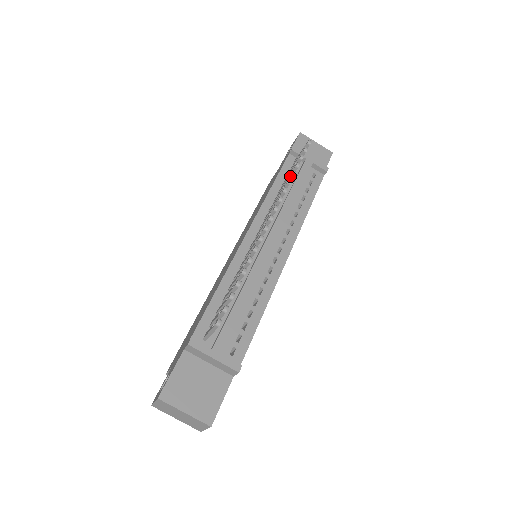
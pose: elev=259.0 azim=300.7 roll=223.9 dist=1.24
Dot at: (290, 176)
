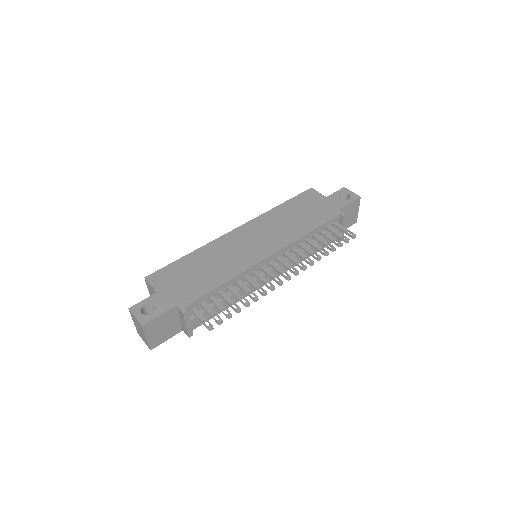
Dot at: (324, 253)
